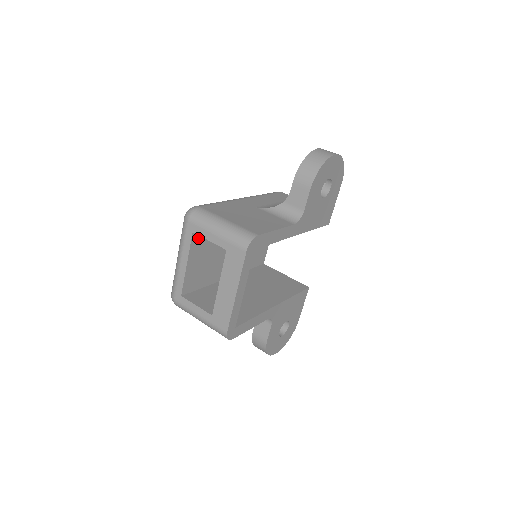
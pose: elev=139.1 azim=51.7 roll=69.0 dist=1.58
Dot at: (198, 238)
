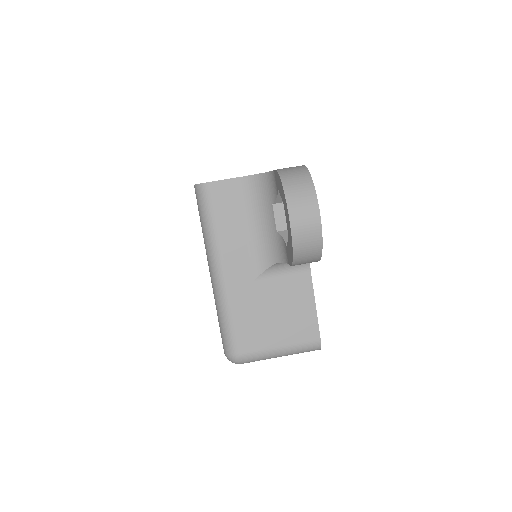
Dot at: occluded
